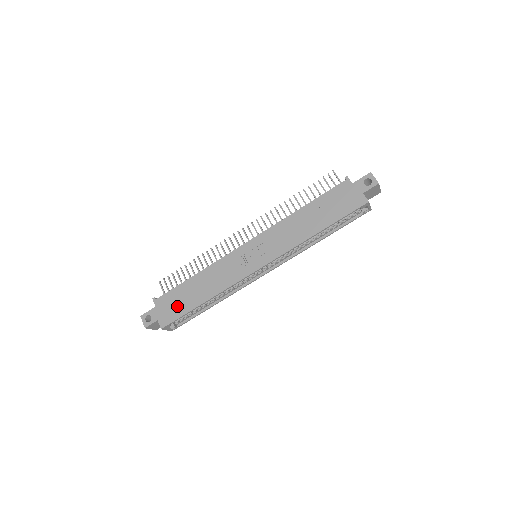
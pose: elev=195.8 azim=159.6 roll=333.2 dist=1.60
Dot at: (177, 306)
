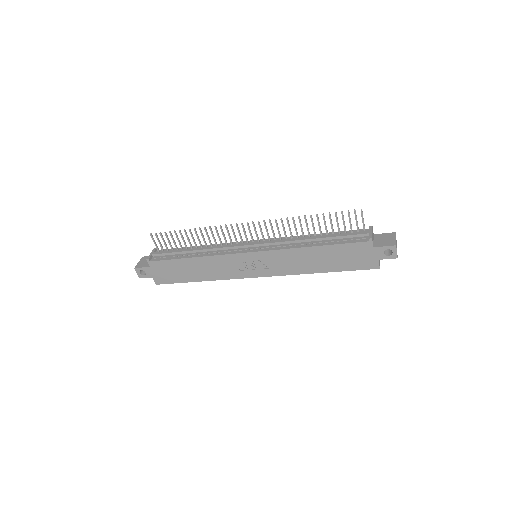
Dot at: (172, 275)
